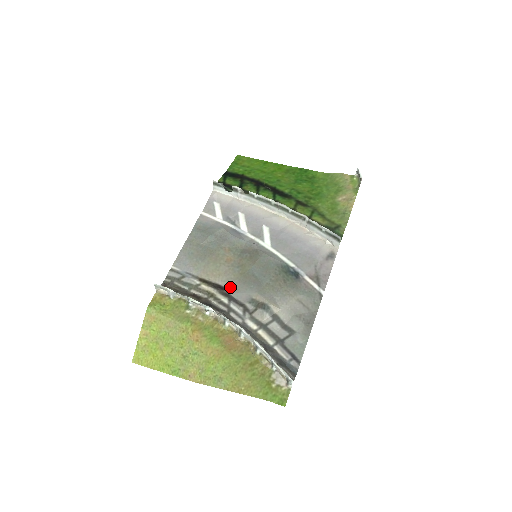
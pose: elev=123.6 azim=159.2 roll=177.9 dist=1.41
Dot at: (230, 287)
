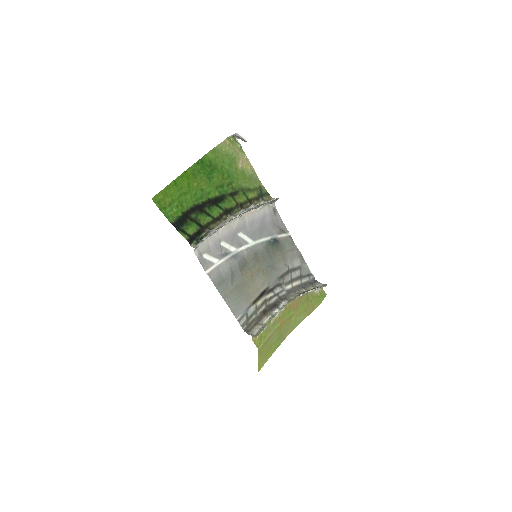
Dot at: (267, 286)
